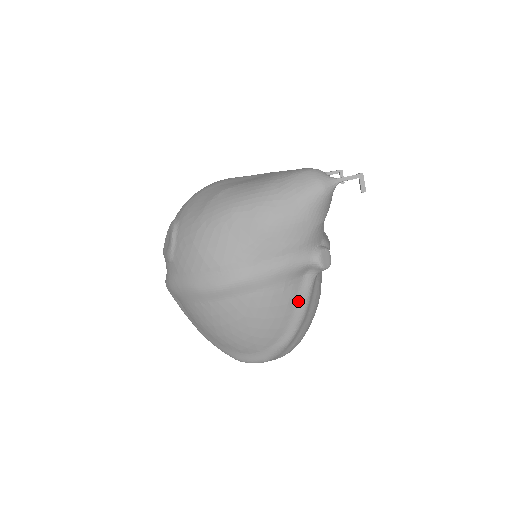
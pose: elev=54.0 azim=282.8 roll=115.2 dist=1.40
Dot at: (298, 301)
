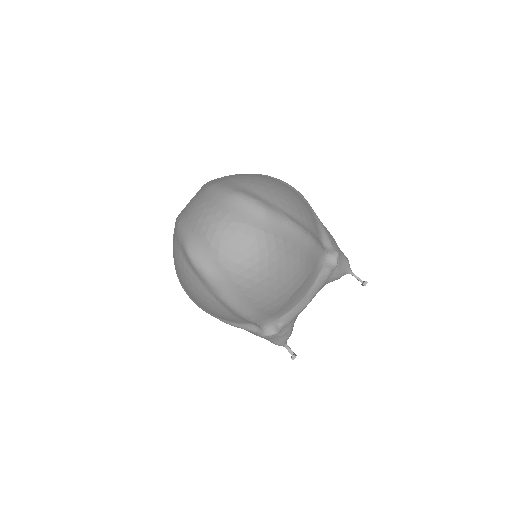
Dot at: (315, 235)
